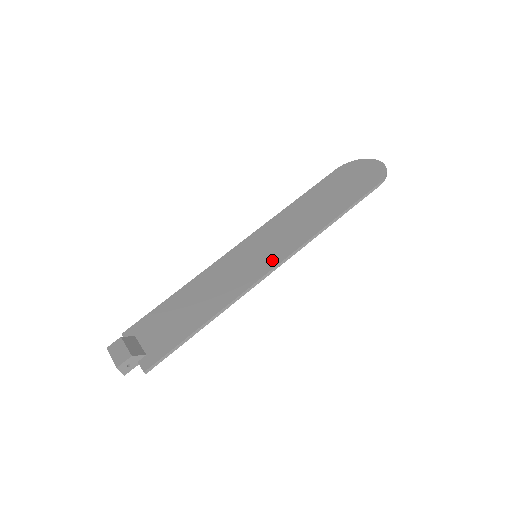
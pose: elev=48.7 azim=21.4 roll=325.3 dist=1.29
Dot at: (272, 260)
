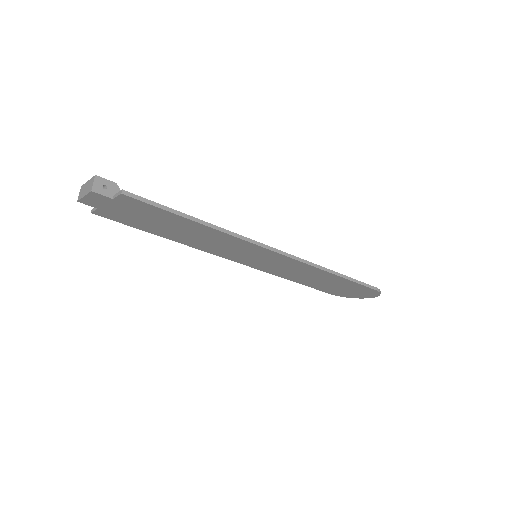
Dot at: occluded
